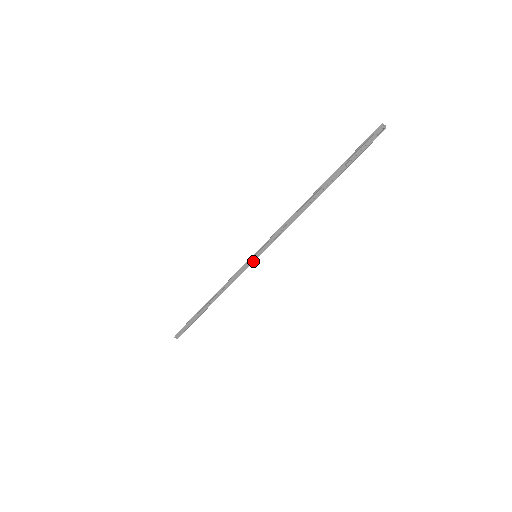
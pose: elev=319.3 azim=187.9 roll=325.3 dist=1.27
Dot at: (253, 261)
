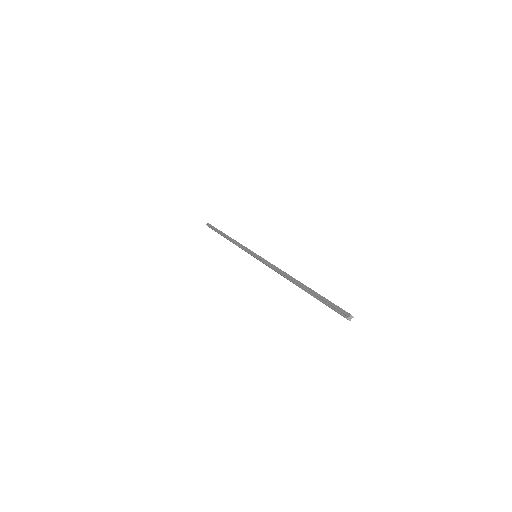
Dot at: (253, 256)
